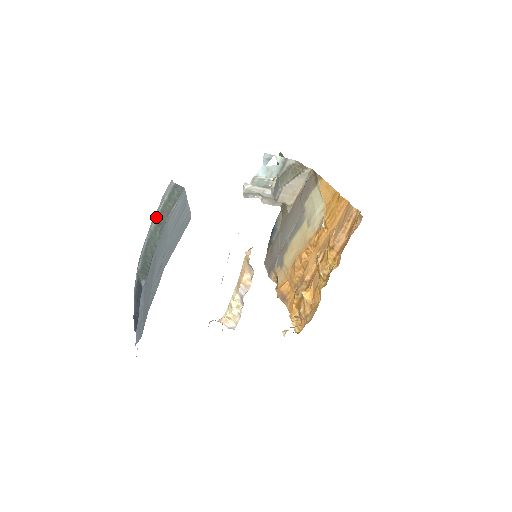
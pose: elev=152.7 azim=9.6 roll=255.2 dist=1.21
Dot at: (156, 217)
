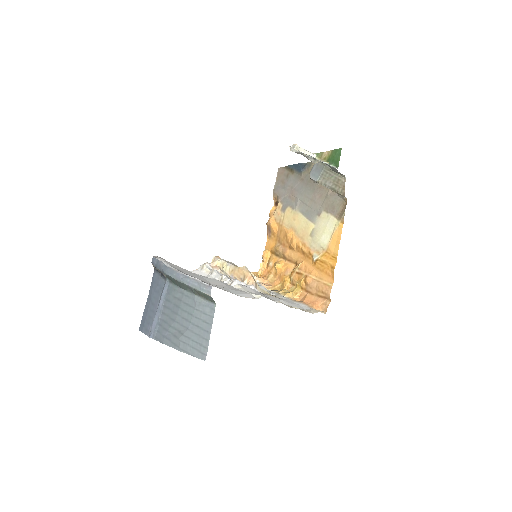
Dot at: (191, 287)
